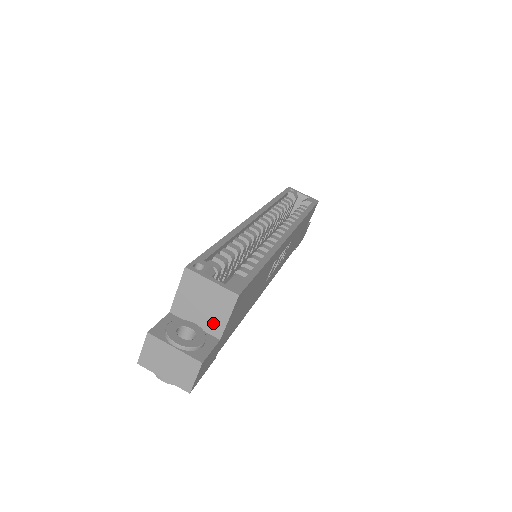
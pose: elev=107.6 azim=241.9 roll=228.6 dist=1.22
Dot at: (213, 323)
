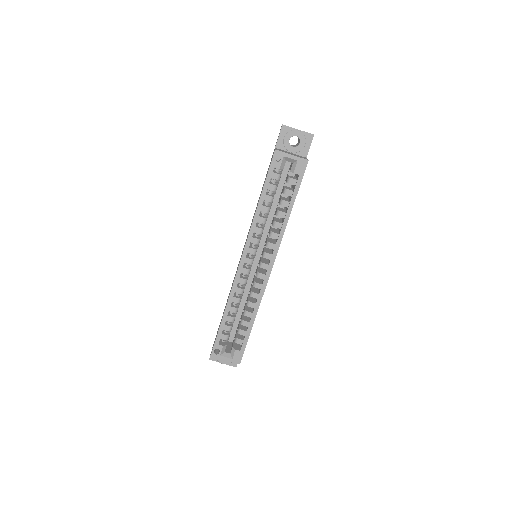
Dot at: occluded
